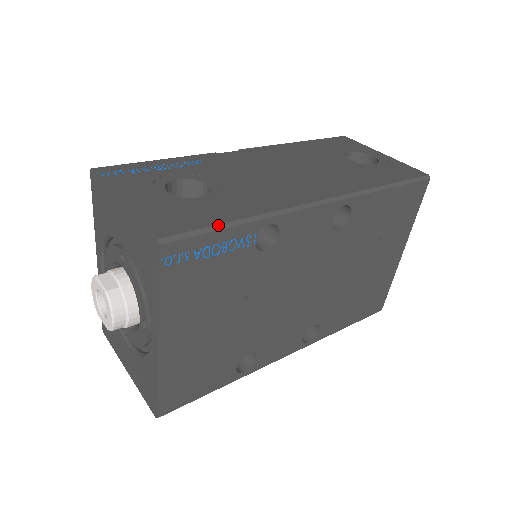
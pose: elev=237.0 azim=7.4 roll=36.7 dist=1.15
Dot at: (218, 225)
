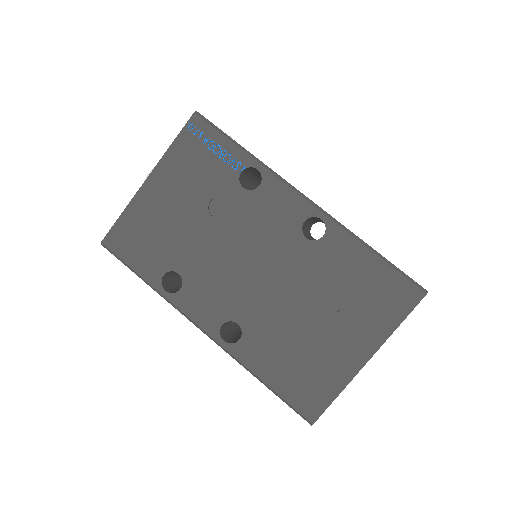
Dot at: (229, 137)
